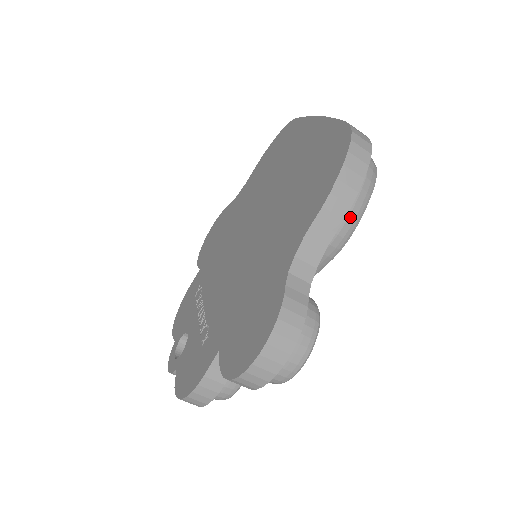
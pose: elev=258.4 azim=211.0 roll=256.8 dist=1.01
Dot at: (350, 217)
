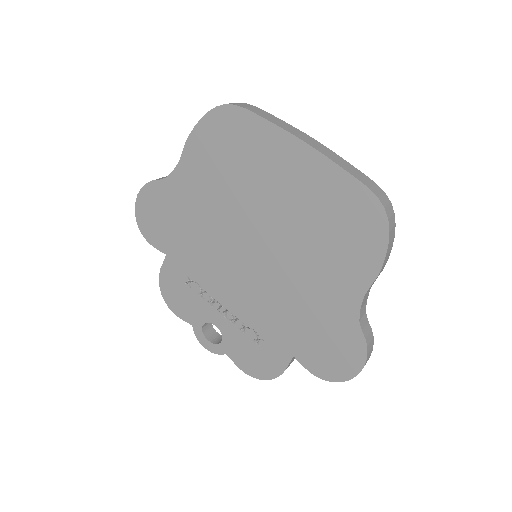
Dot at: occluded
